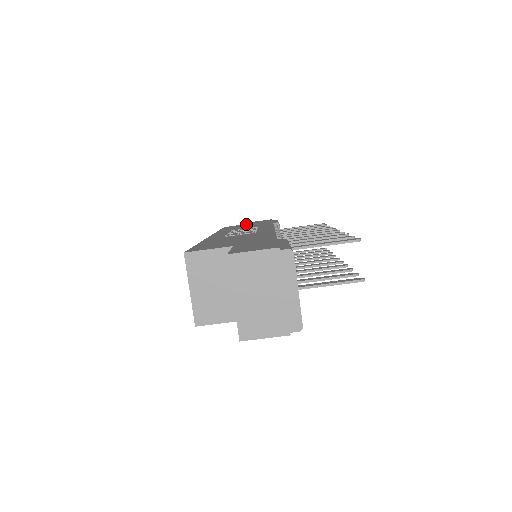
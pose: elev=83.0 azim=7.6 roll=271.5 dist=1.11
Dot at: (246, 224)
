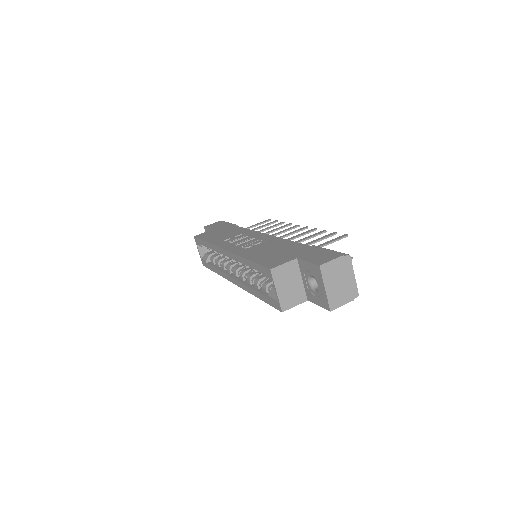
Dot at: (211, 231)
